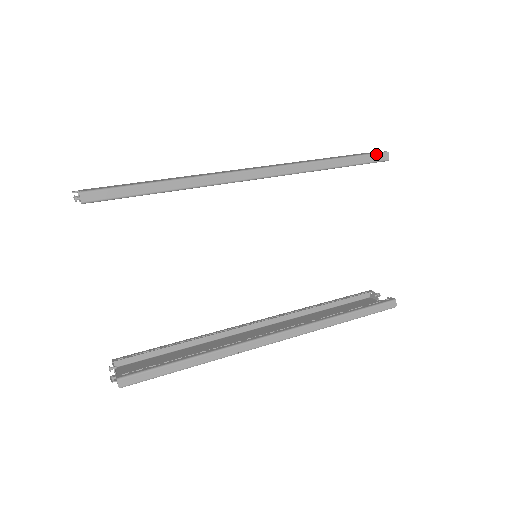
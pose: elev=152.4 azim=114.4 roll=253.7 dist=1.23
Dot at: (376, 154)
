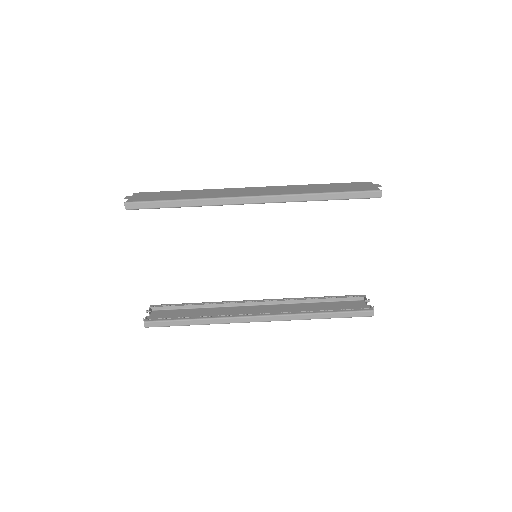
Dot at: (368, 192)
